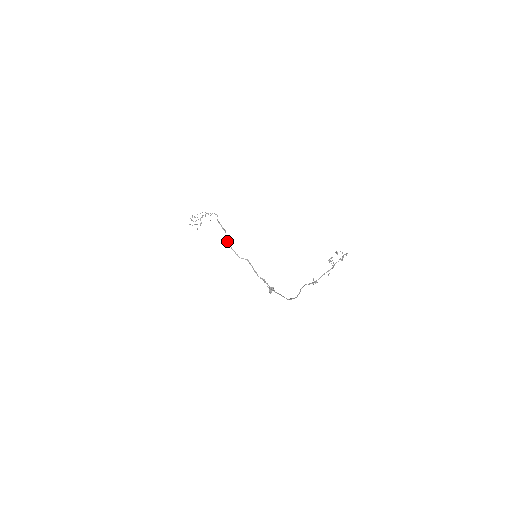
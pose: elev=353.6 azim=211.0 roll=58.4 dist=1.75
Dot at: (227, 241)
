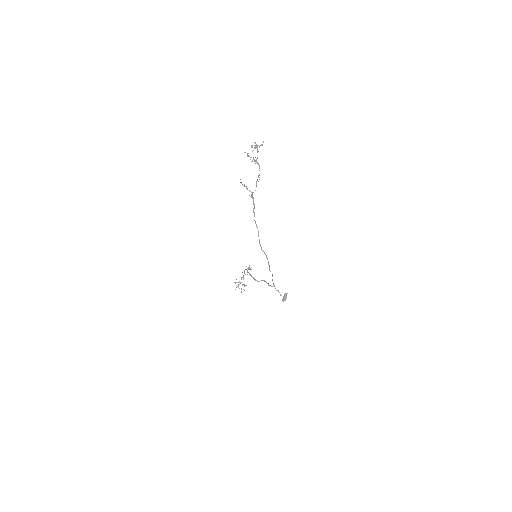
Dot at: (248, 272)
